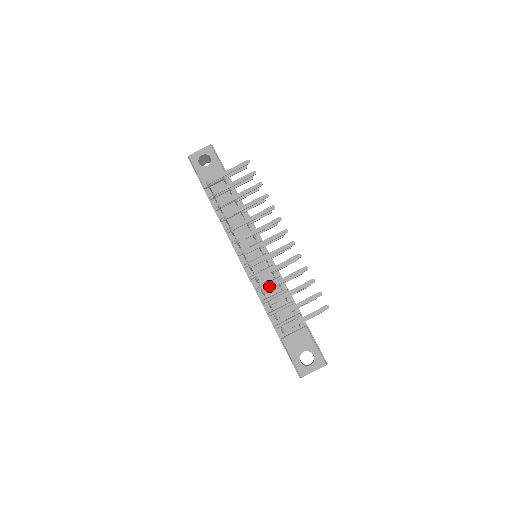
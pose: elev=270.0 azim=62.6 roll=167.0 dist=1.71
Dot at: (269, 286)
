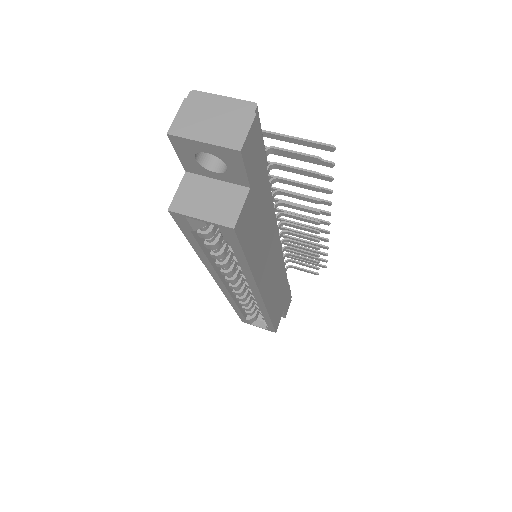
Dot at: occluded
